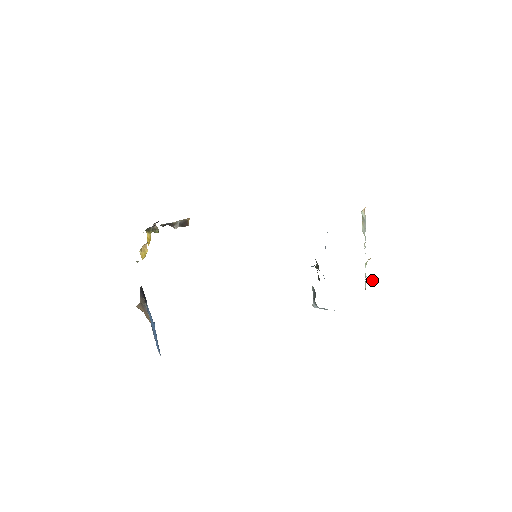
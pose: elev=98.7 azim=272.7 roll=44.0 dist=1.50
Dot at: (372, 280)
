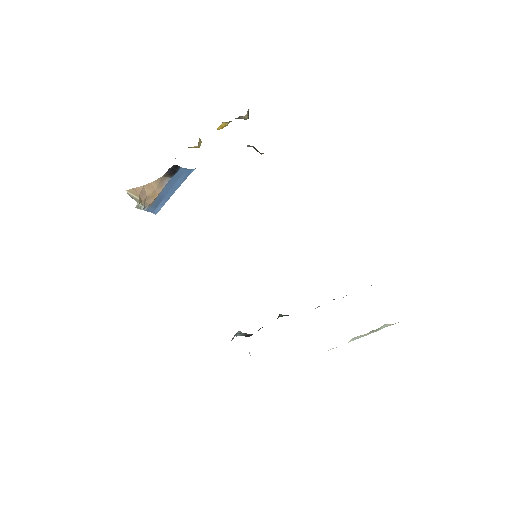
Dot at: occluded
